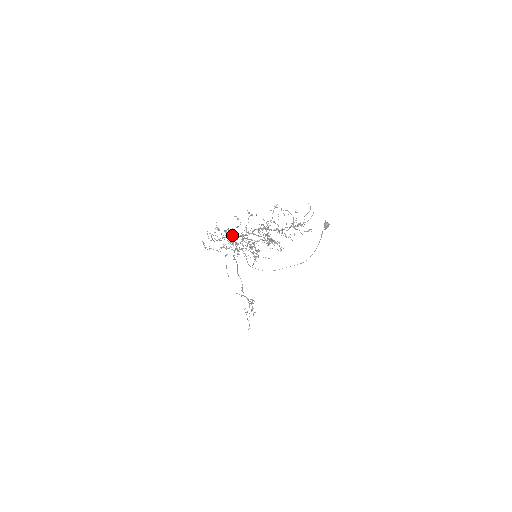
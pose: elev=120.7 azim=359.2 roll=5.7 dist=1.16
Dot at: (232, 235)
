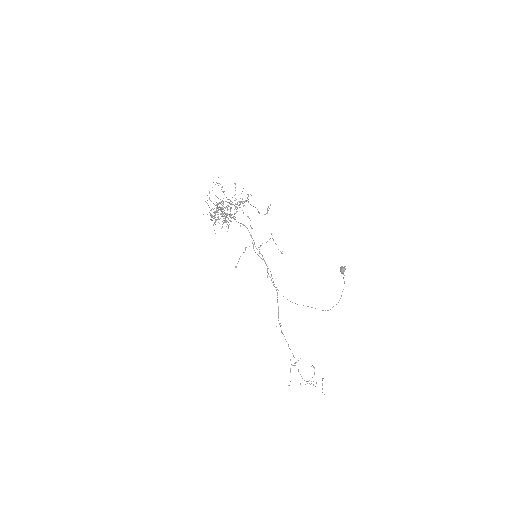
Dot at: (220, 210)
